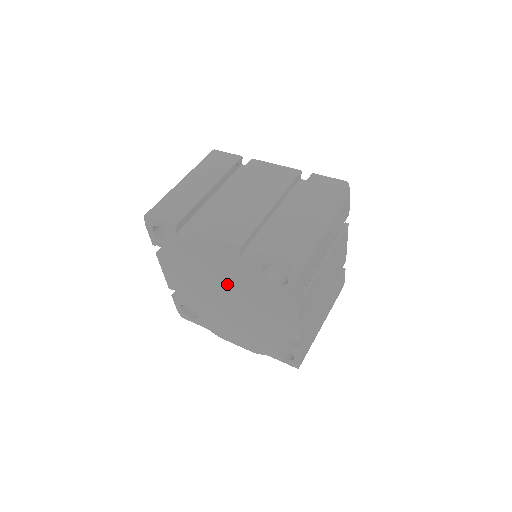
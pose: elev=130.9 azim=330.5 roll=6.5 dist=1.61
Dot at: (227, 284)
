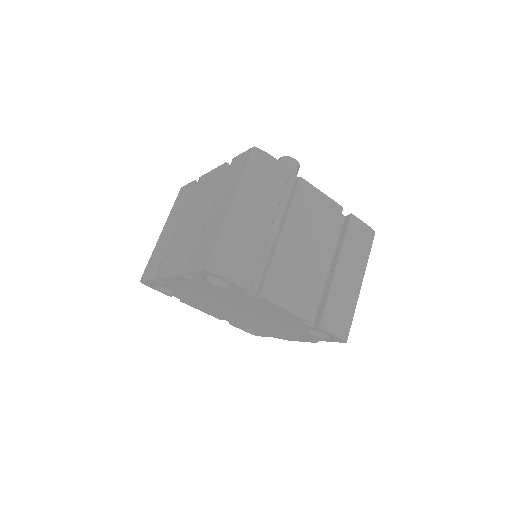
Dot at: (222, 302)
